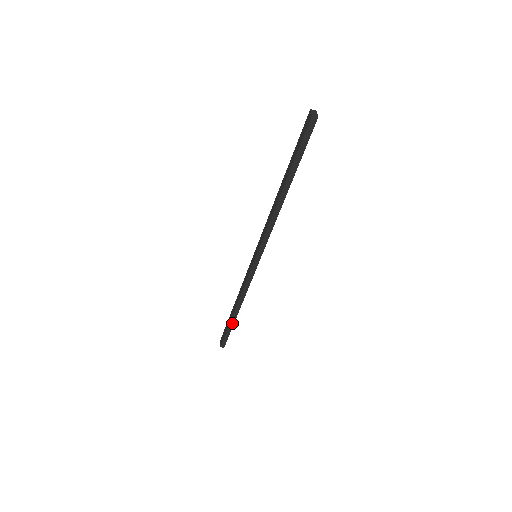
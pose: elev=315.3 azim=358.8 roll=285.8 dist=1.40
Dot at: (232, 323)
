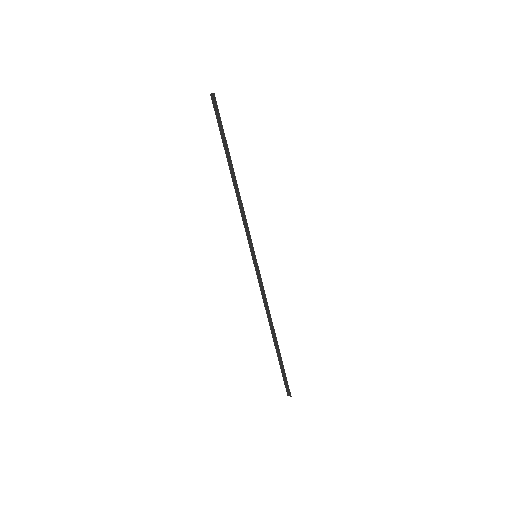
Dot at: (279, 354)
